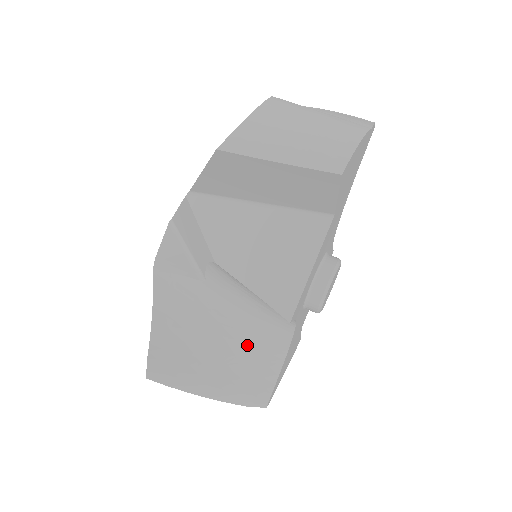
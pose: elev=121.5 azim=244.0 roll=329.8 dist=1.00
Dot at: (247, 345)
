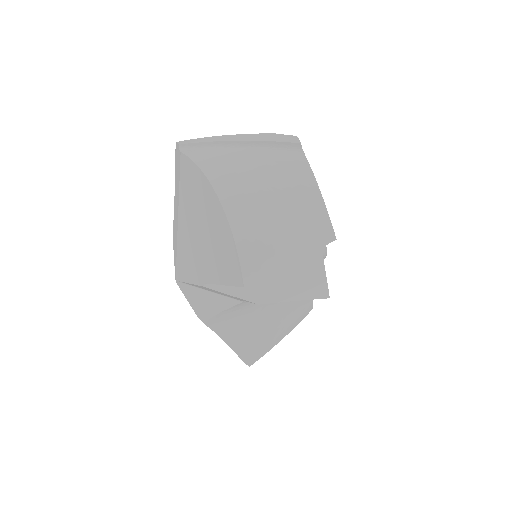
Dot at: occluded
